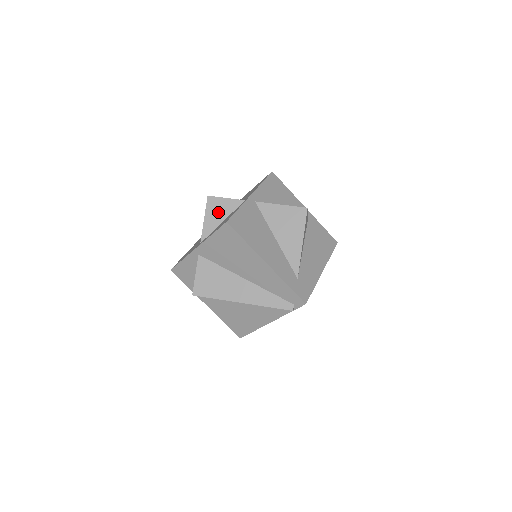
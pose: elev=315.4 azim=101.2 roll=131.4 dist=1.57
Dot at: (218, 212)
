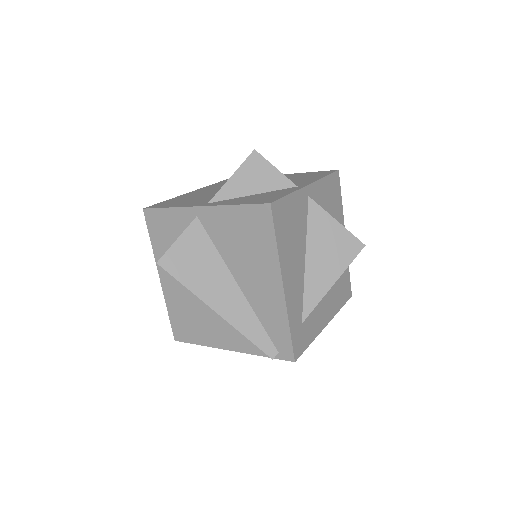
Dot at: (255, 179)
